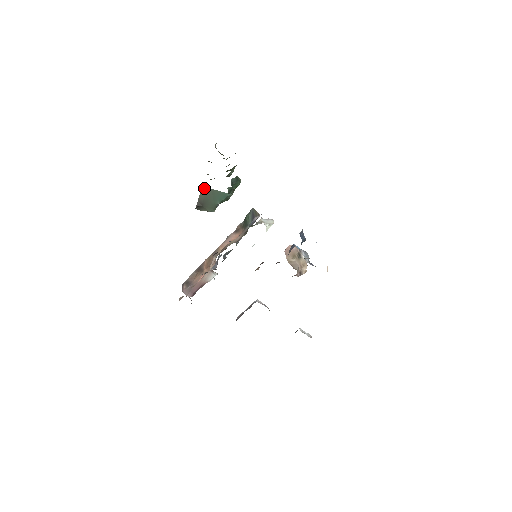
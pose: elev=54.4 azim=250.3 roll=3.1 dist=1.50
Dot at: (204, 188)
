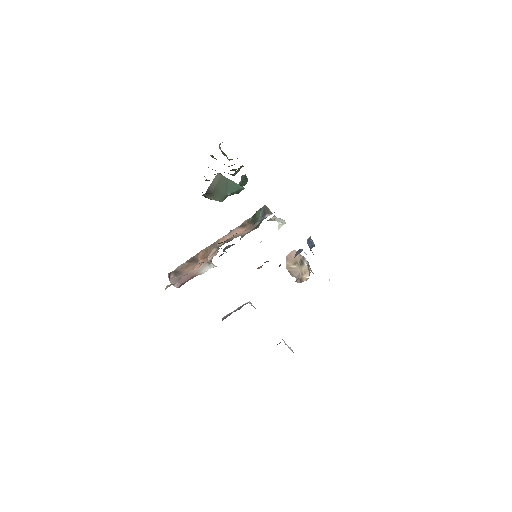
Dot at: (219, 175)
